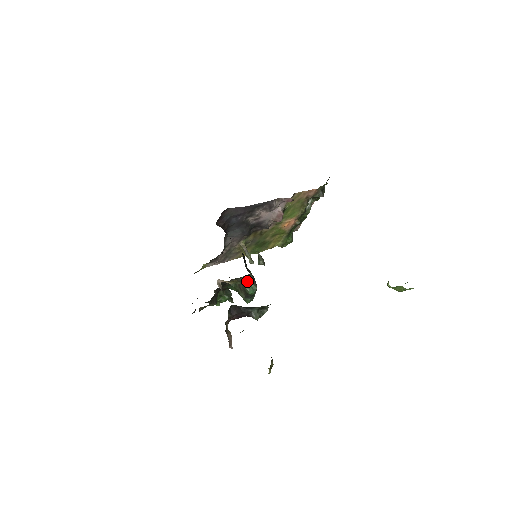
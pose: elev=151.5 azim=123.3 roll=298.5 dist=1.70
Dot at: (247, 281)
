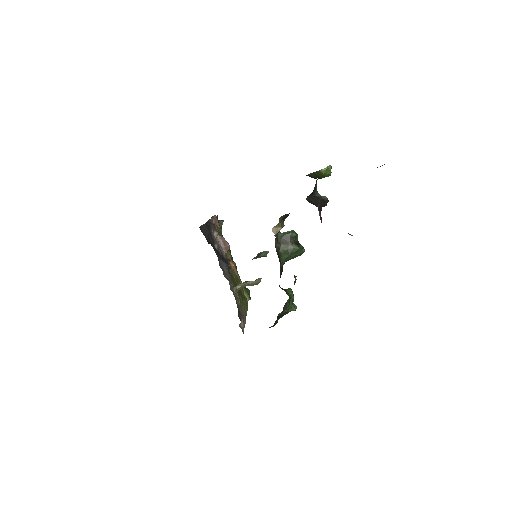
Dot at: (283, 221)
